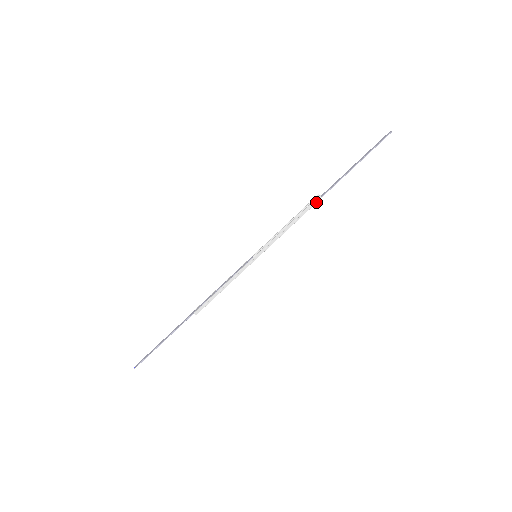
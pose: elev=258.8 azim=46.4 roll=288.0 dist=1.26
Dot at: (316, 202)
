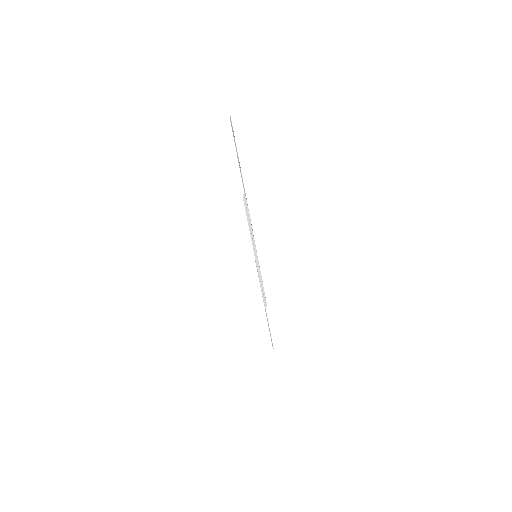
Dot at: (246, 202)
